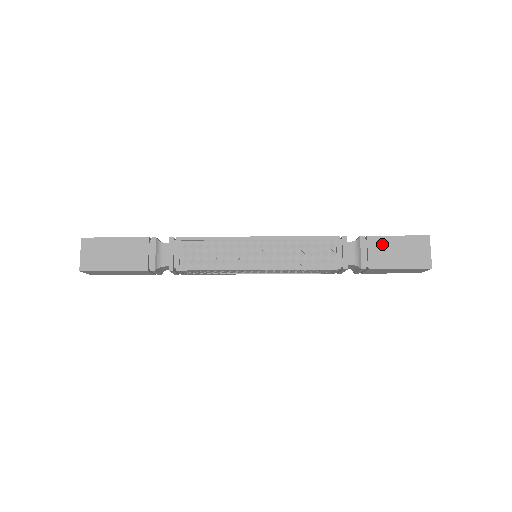
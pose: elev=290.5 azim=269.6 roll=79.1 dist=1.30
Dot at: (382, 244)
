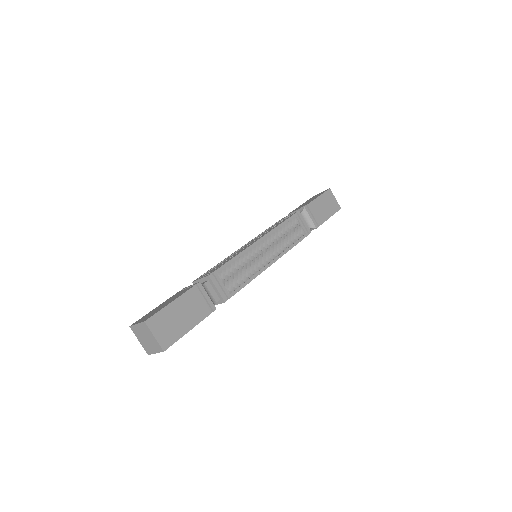
Dot at: occluded
